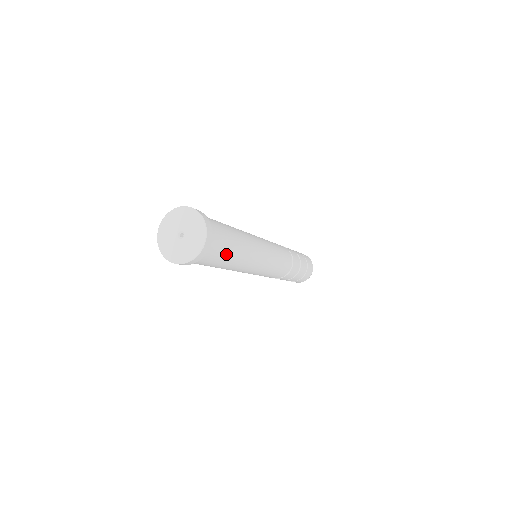
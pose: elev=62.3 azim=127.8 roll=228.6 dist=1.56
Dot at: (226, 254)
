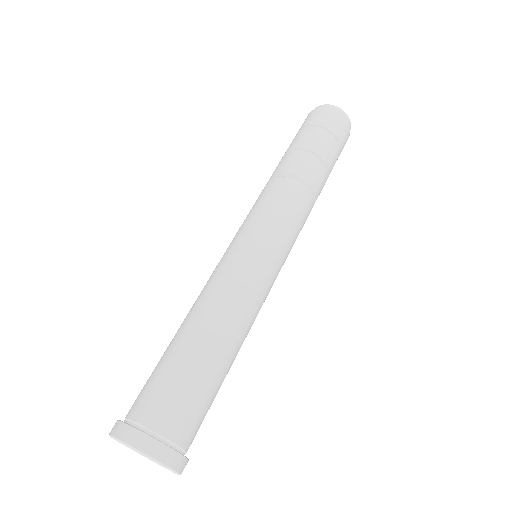
Dot at: (209, 393)
